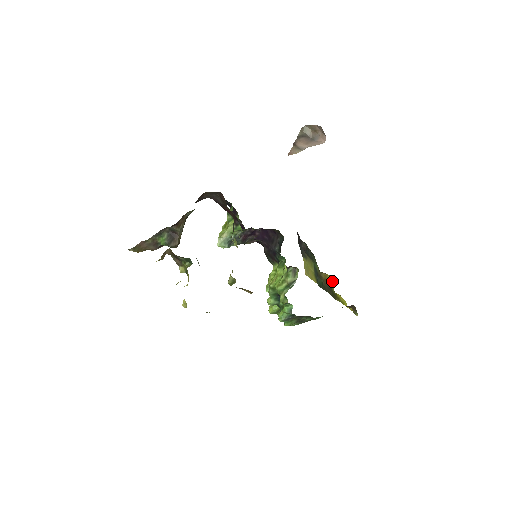
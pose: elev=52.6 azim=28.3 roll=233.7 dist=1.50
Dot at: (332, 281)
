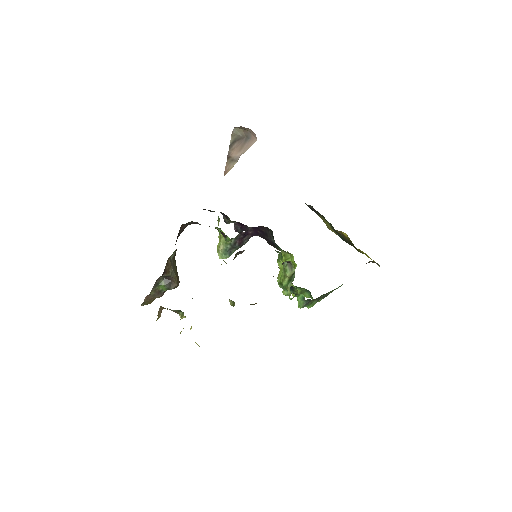
Dot at: (348, 237)
